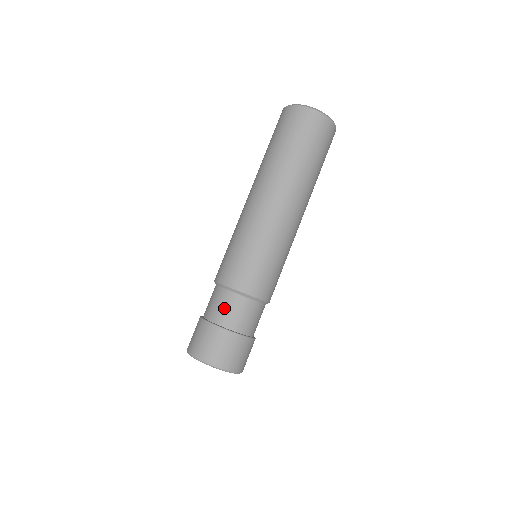
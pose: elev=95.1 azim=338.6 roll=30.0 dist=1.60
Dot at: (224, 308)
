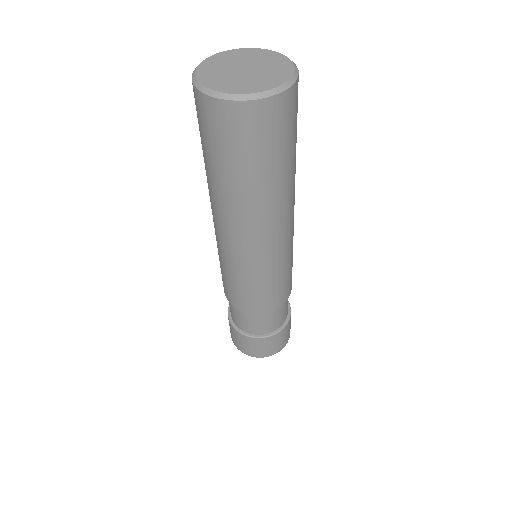
Dot at: (245, 322)
